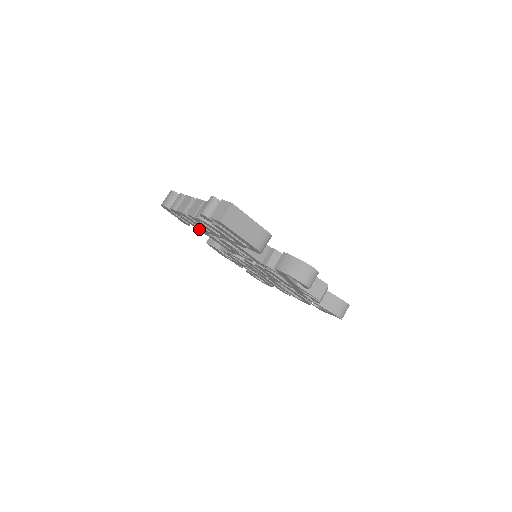
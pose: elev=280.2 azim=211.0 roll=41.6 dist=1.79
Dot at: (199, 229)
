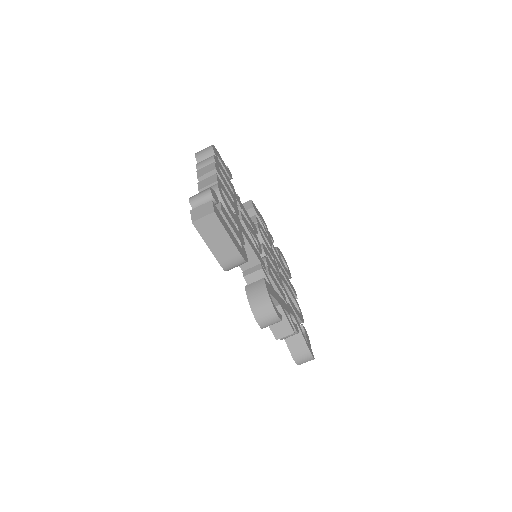
Dot at: occluded
